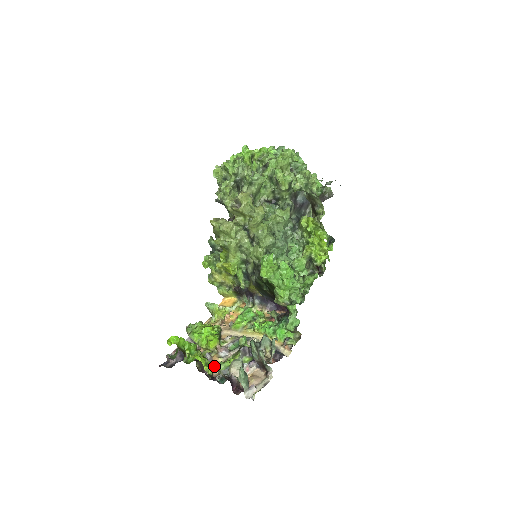
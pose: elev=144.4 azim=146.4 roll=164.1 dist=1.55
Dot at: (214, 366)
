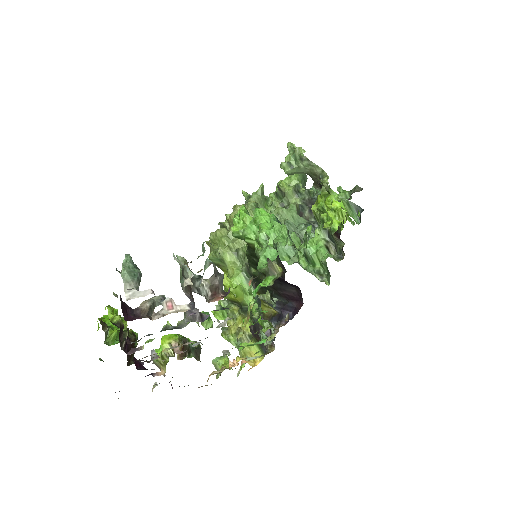
Dot at: occluded
